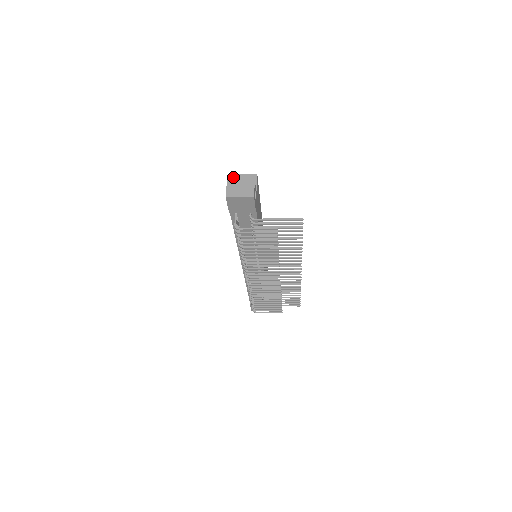
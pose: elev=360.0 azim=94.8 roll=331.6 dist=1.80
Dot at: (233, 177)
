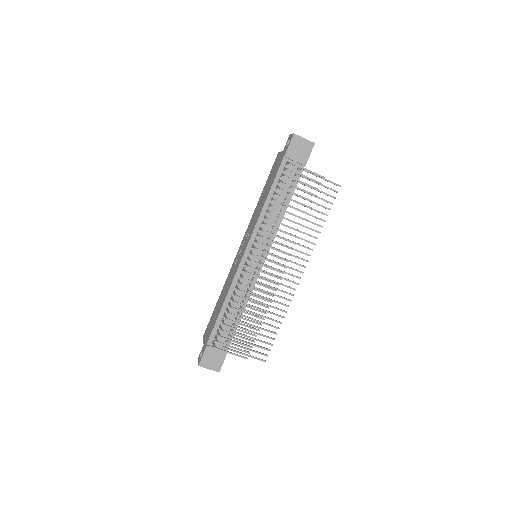
Dot at: occluded
